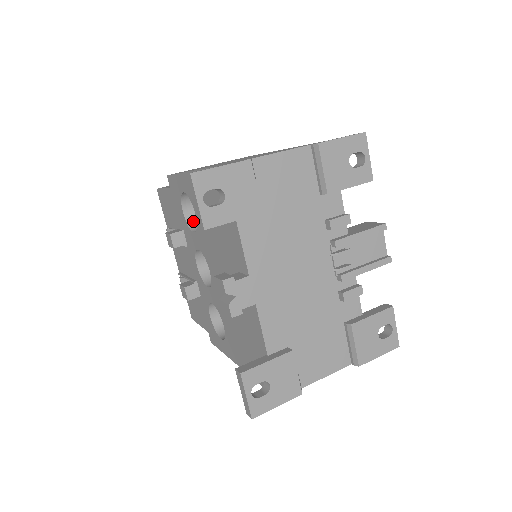
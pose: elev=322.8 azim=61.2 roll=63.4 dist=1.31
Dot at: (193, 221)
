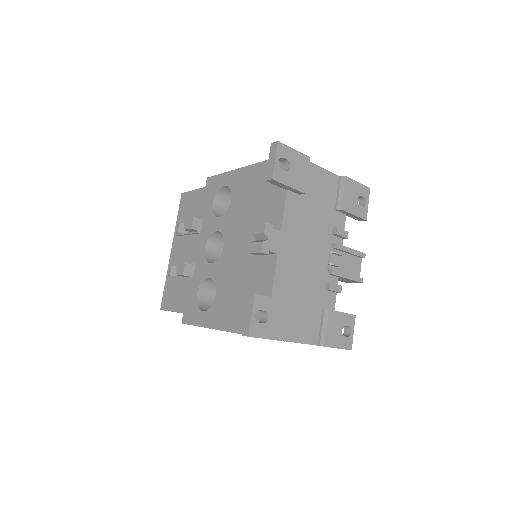
Dot at: (217, 213)
